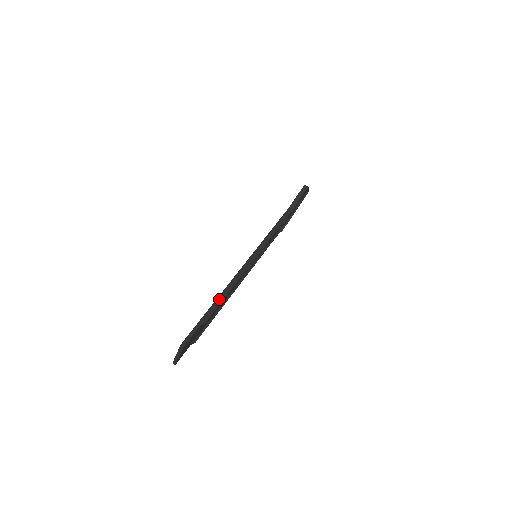
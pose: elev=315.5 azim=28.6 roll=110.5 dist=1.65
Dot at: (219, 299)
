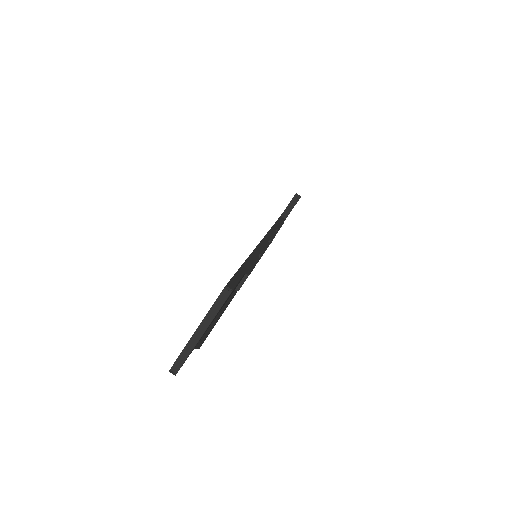
Dot at: (254, 256)
